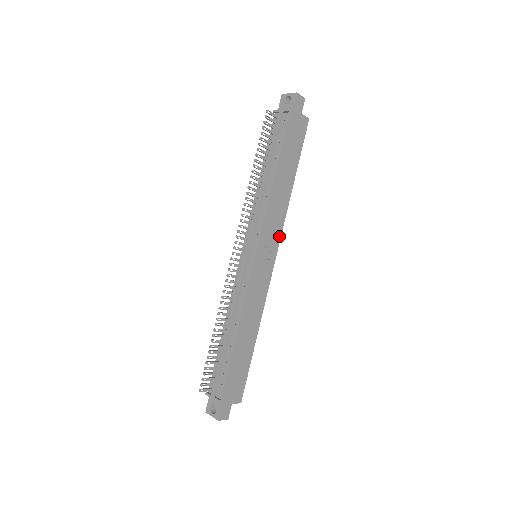
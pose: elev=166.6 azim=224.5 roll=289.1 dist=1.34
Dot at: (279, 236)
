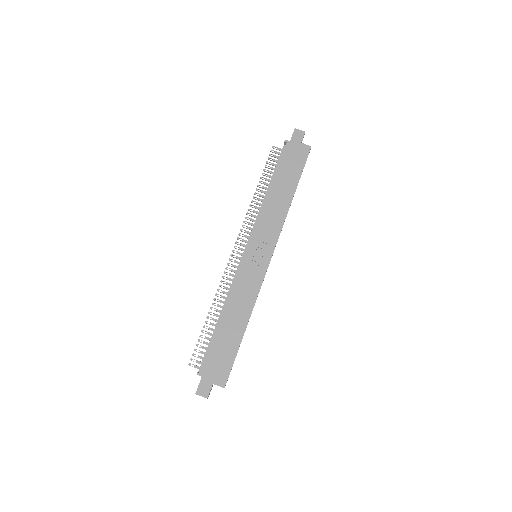
Dot at: (276, 238)
